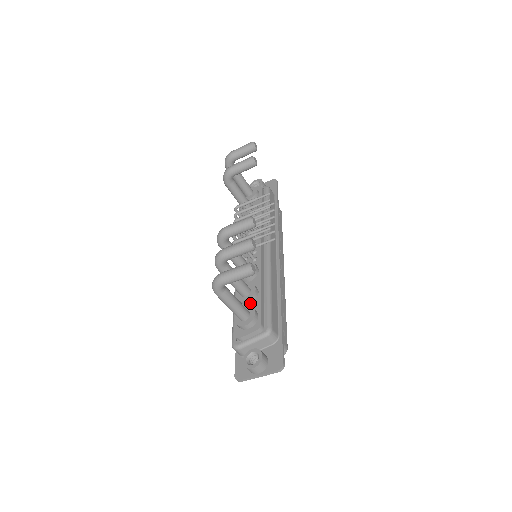
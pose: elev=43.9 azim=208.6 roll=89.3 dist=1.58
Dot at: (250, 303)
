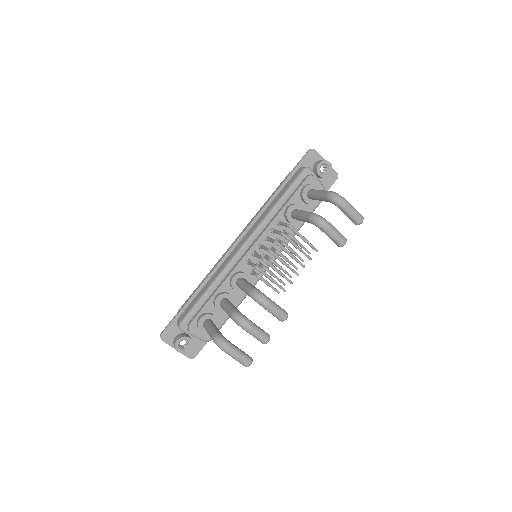
Dot at: (219, 310)
